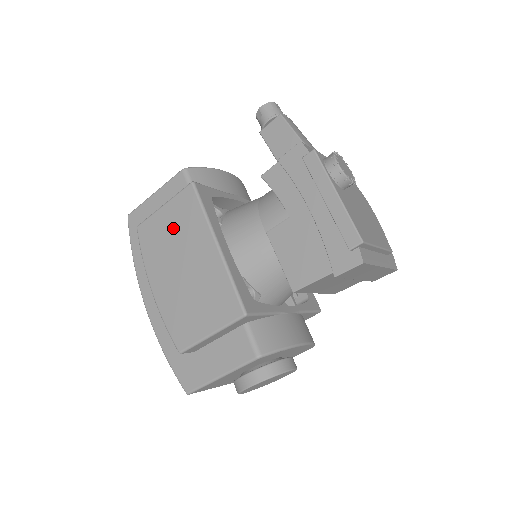
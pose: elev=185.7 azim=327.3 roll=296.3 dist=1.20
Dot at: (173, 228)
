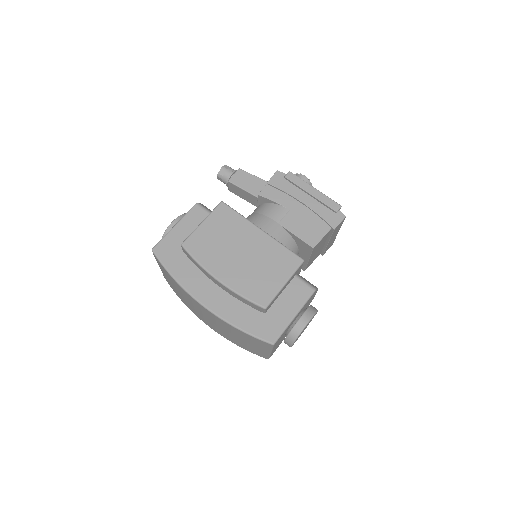
Dot at: (219, 233)
